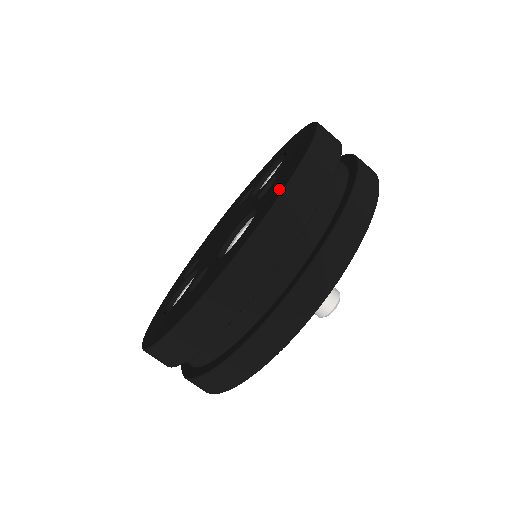
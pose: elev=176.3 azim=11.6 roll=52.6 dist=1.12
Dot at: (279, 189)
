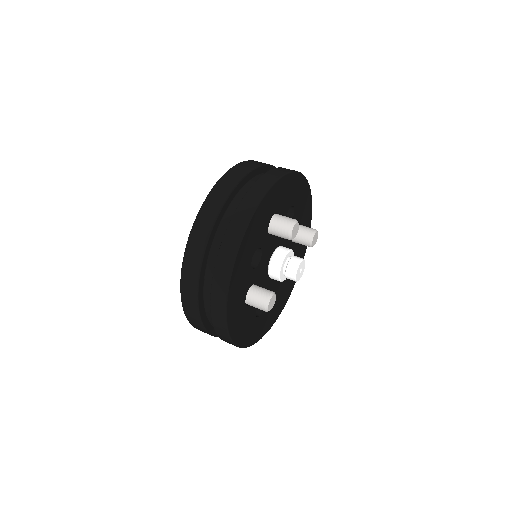
Dot at: occluded
